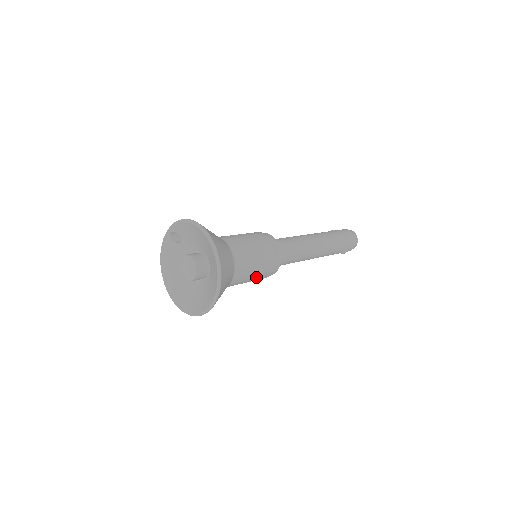
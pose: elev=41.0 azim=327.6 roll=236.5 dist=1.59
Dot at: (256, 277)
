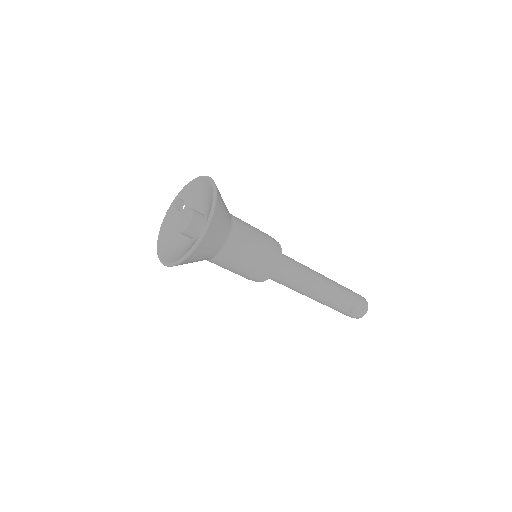
Dot at: (252, 261)
